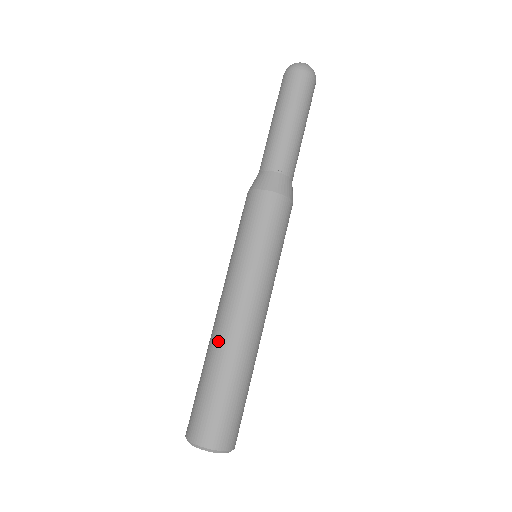
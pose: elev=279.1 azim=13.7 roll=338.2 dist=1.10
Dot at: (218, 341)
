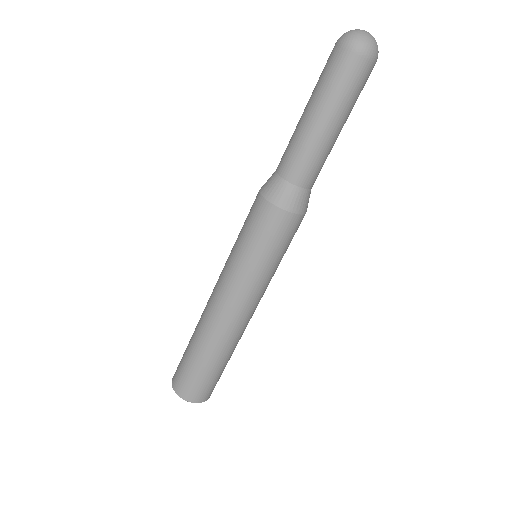
Dot at: (214, 336)
